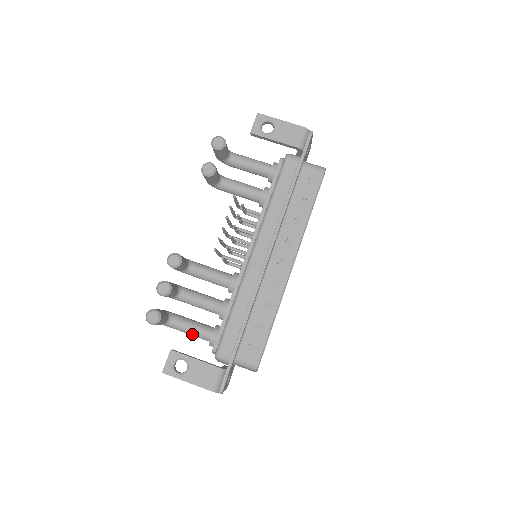
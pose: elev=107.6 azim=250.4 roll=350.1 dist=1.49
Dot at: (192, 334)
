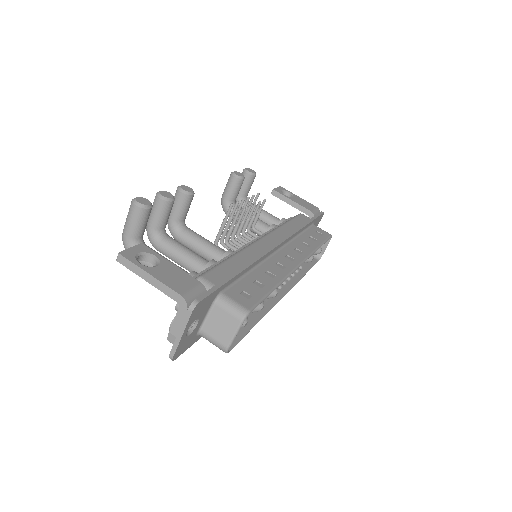
Dot at: occluded
